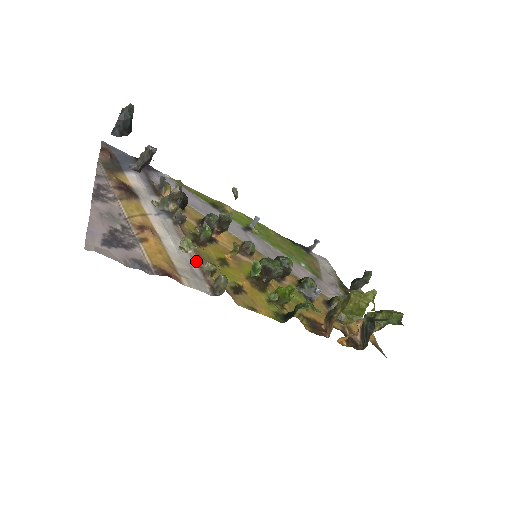
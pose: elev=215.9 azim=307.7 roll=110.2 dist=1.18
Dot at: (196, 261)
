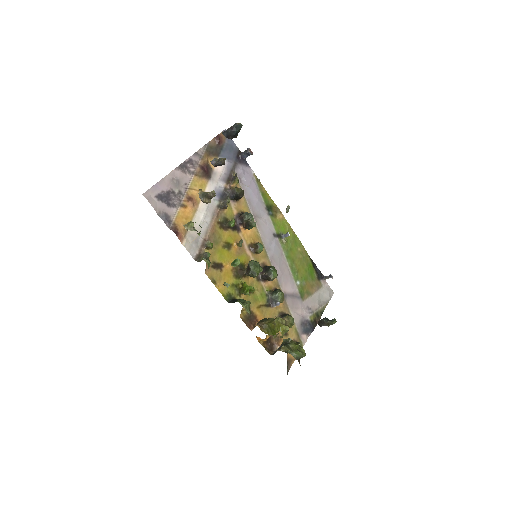
Dot at: (206, 235)
